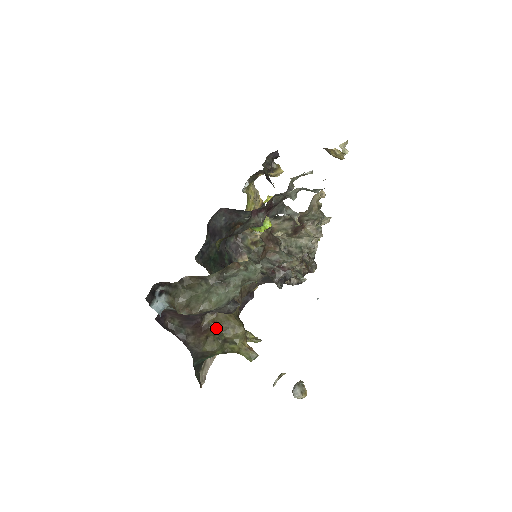
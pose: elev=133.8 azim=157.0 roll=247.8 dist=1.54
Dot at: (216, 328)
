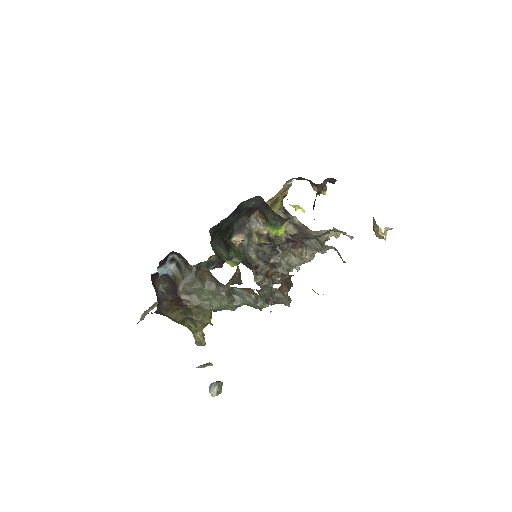
Dot at: (192, 309)
